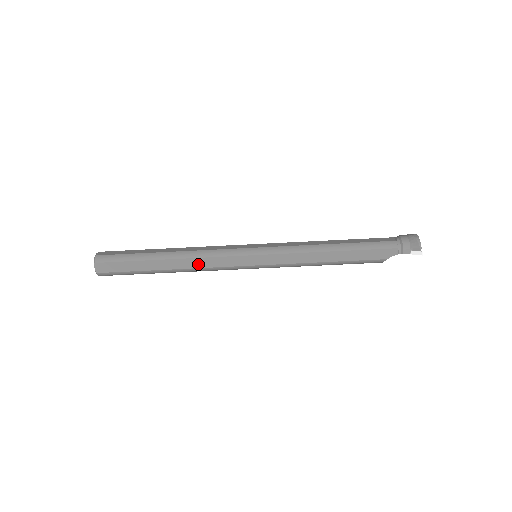
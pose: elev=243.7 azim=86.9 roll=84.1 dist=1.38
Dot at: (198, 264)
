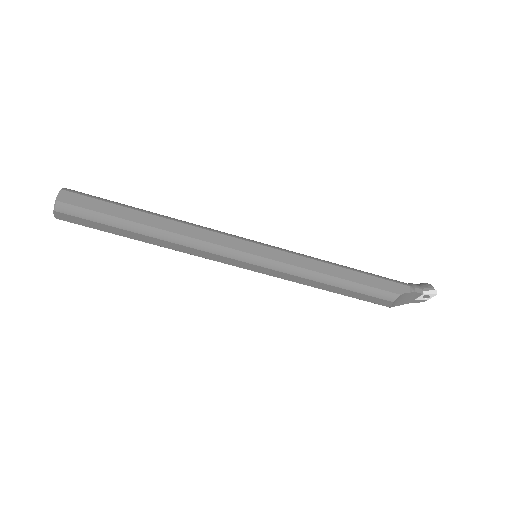
Dot at: (191, 233)
